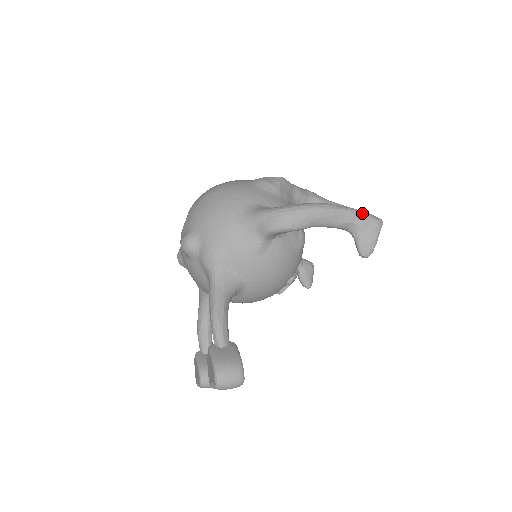
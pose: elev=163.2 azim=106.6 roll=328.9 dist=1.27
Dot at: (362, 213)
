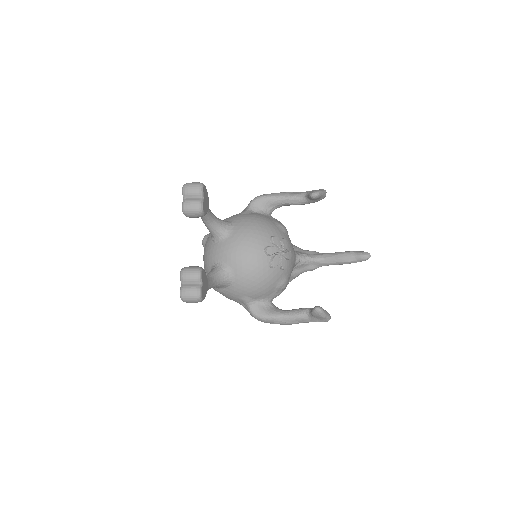
Dot at: occluded
